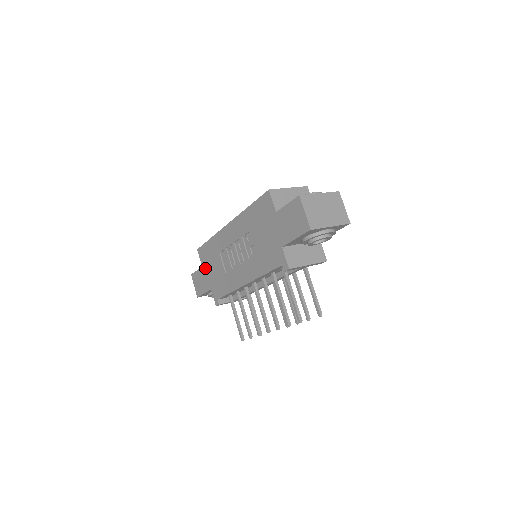
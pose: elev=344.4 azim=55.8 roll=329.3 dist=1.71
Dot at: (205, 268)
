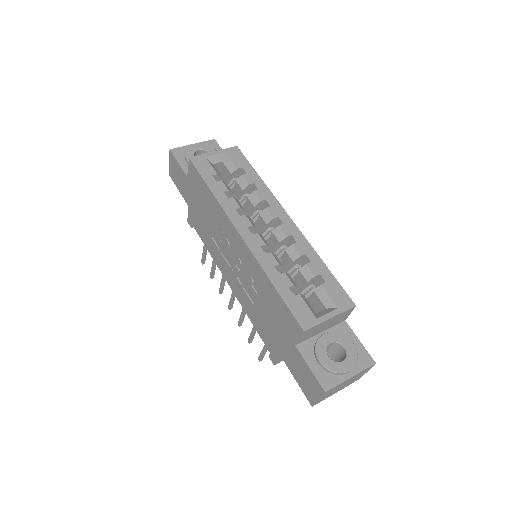
Dot at: (190, 187)
